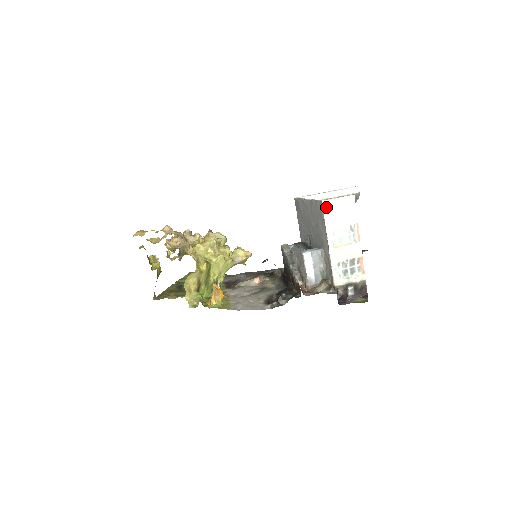
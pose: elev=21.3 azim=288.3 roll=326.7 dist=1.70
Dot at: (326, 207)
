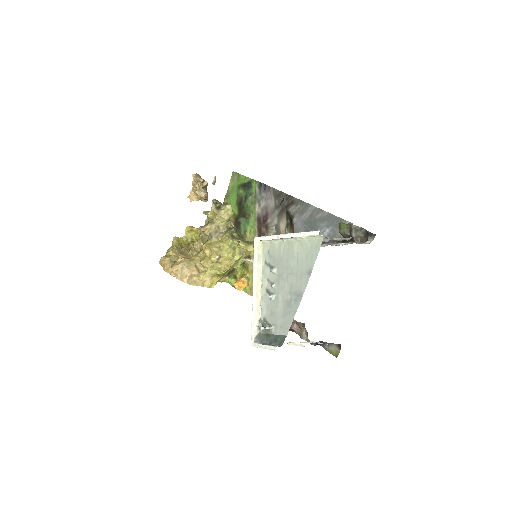
Dot at: occluded
